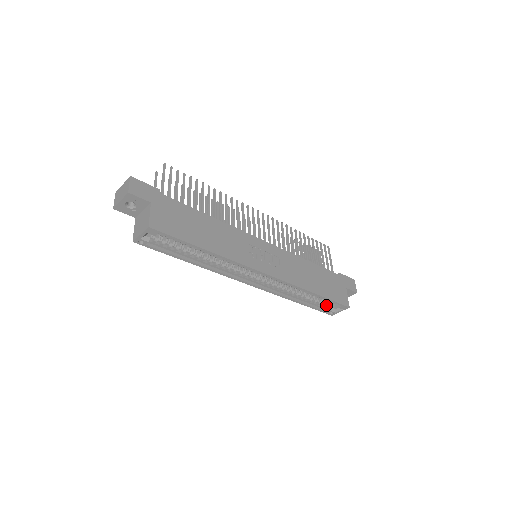
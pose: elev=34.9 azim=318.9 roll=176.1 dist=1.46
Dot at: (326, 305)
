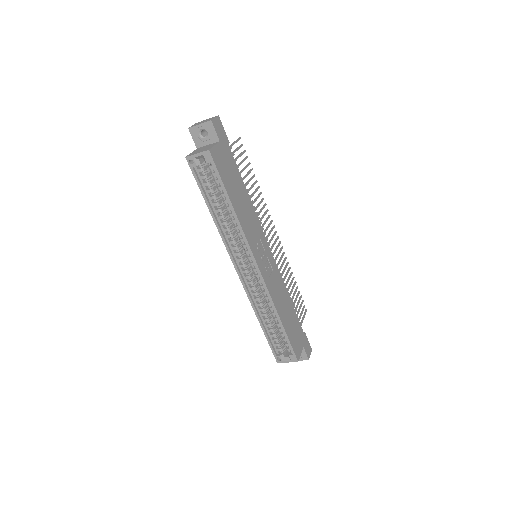
Dot at: (280, 347)
